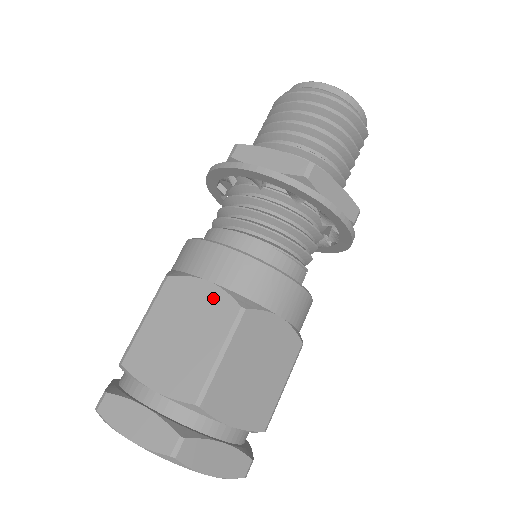
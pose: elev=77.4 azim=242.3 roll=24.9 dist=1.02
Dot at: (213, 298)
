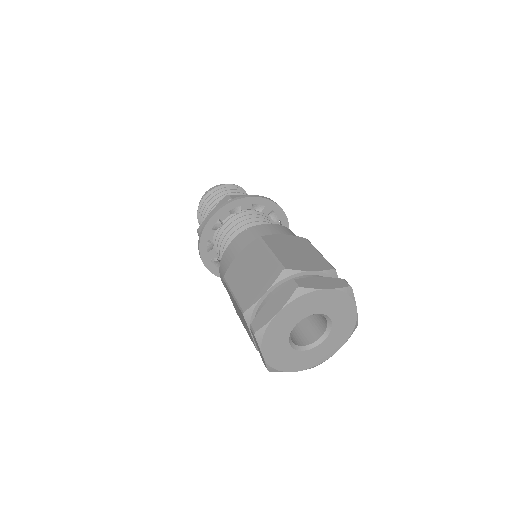
Dot at: (246, 252)
